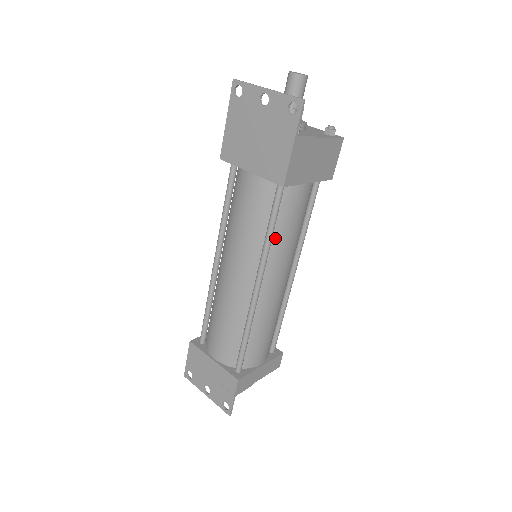
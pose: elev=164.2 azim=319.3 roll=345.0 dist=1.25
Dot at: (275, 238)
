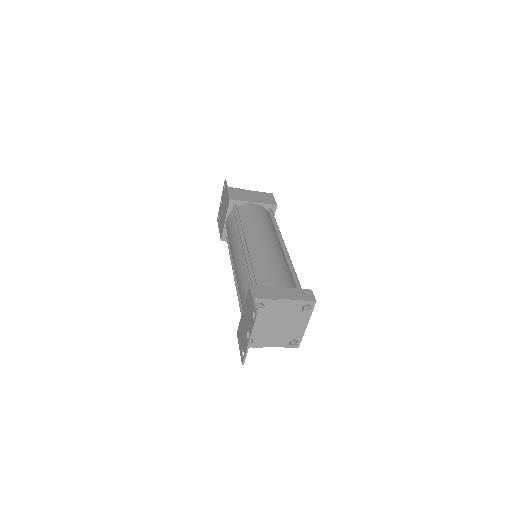
Dot at: (245, 224)
